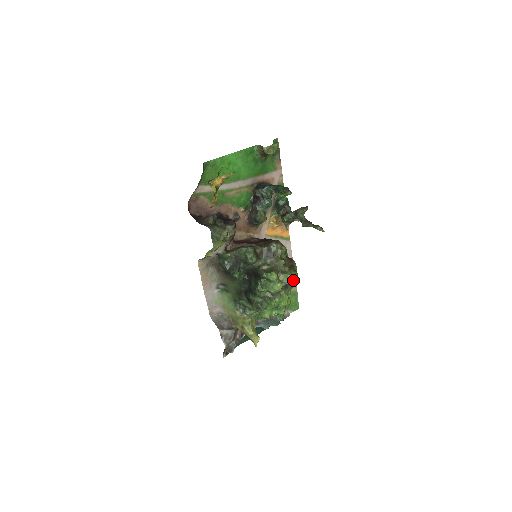
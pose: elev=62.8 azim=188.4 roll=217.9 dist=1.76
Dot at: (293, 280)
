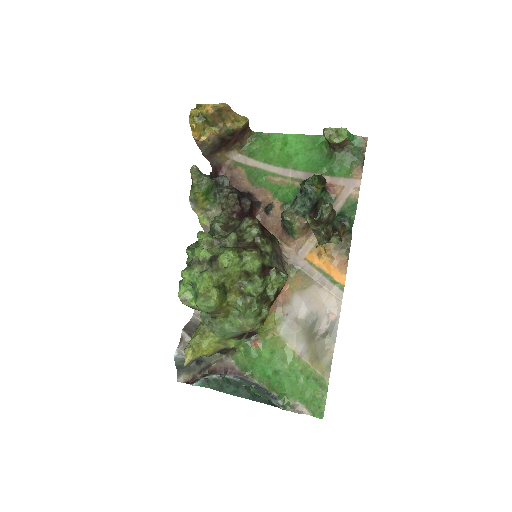
Dot at: (221, 255)
